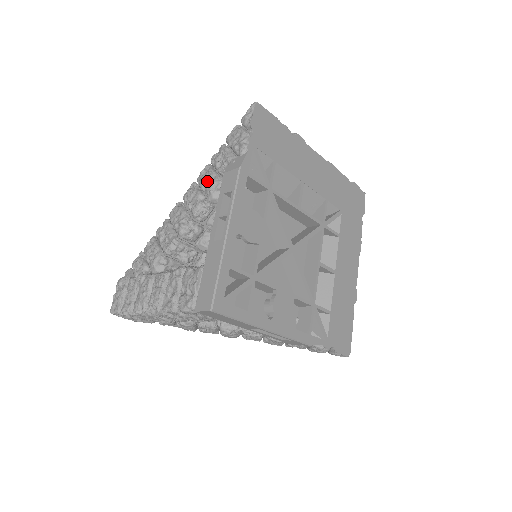
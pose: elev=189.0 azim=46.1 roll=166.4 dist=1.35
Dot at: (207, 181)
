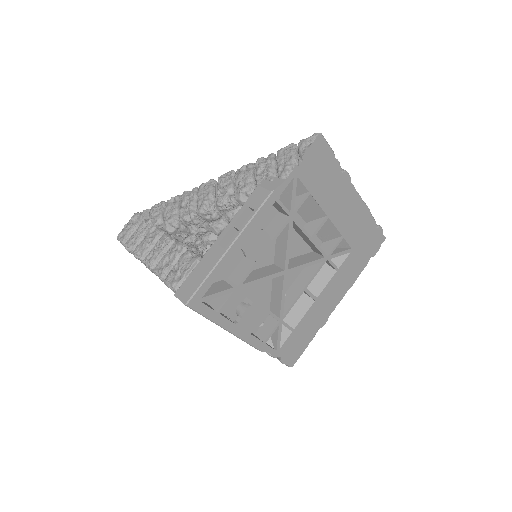
Dot at: (243, 180)
